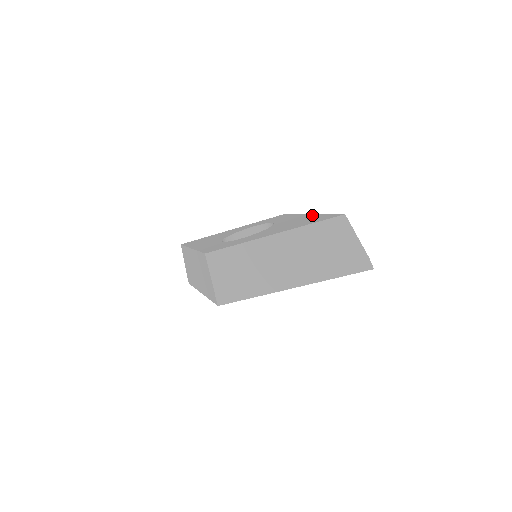
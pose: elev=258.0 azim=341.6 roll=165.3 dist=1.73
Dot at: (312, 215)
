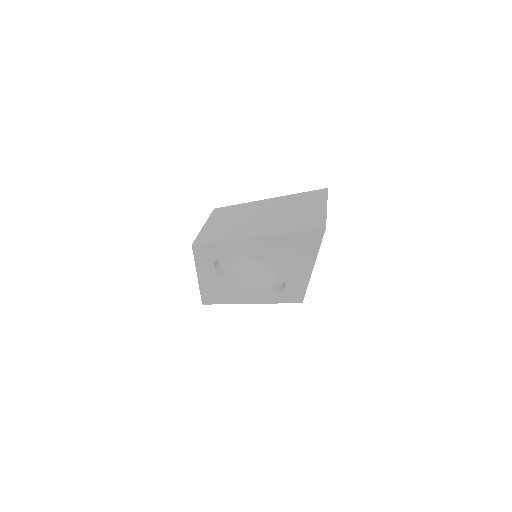
Dot at: occluded
